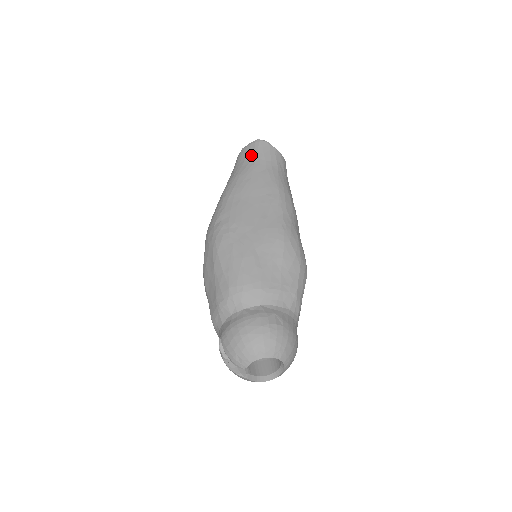
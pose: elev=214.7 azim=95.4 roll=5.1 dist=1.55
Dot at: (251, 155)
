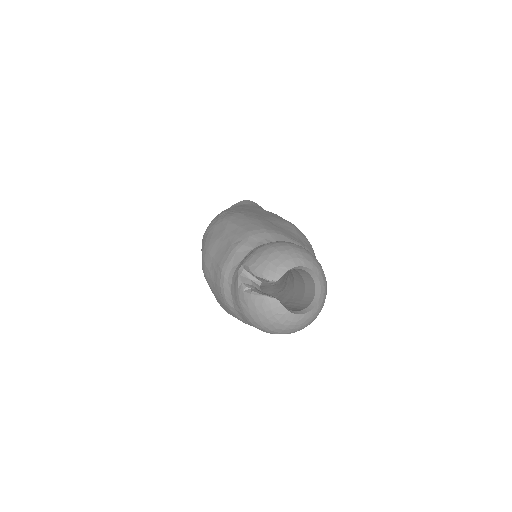
Dot at: (242, 203)
